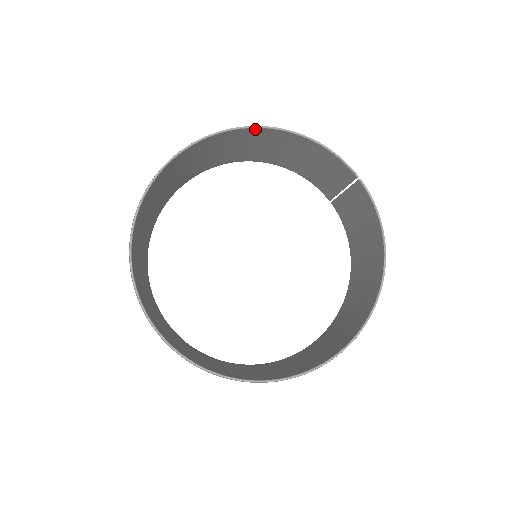
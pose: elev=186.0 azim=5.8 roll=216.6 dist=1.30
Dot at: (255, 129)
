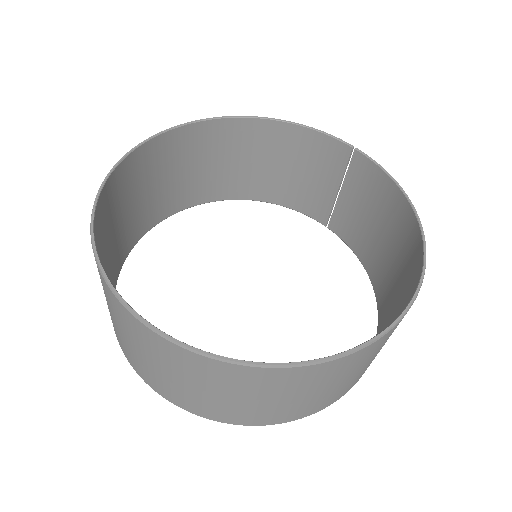
Dot at: (232, 121)
